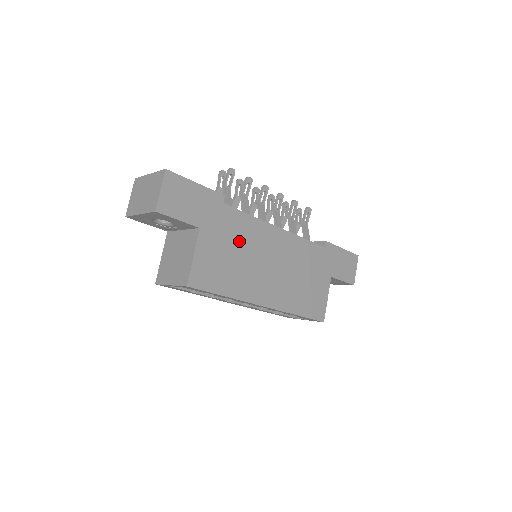
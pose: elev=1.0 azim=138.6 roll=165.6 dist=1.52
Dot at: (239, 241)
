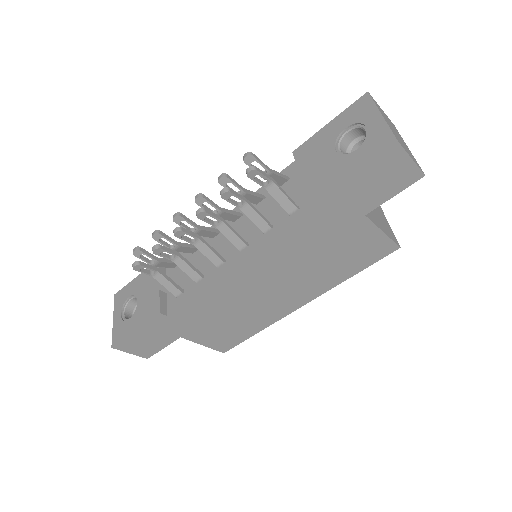
Dot at: (217, 312)
